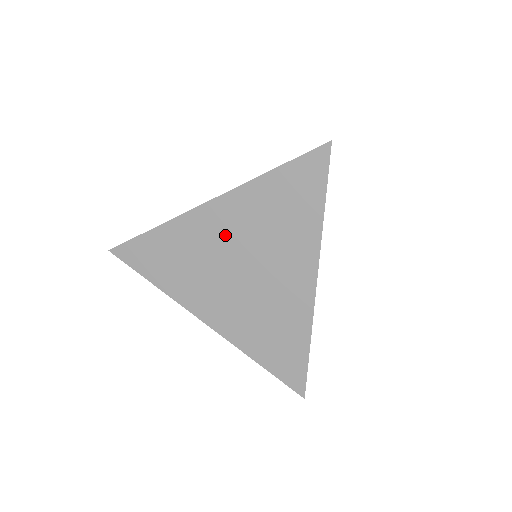
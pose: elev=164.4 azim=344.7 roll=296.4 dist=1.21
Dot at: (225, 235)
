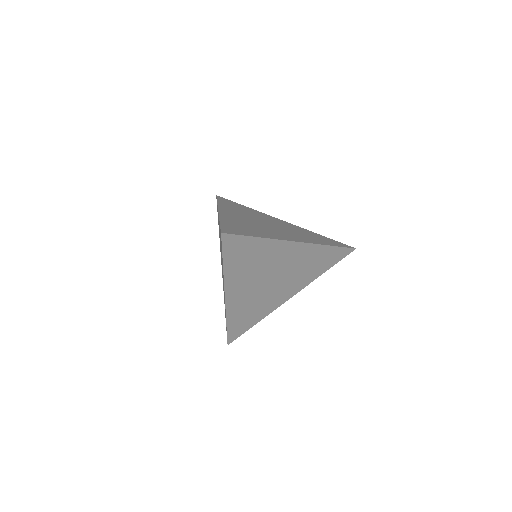
Dot at: (285, 261)
